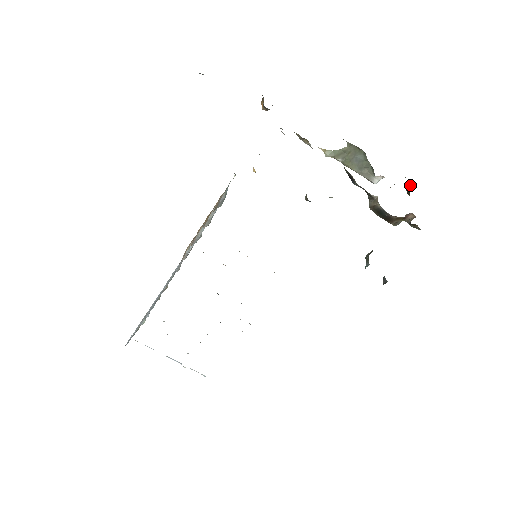
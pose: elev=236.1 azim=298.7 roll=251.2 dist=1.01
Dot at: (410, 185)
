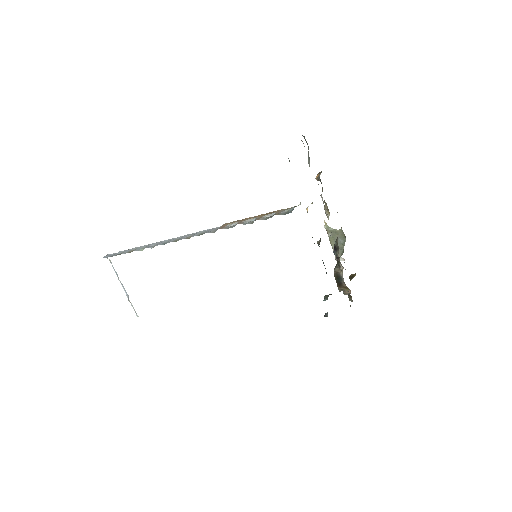
Dot at: (354, 275)
